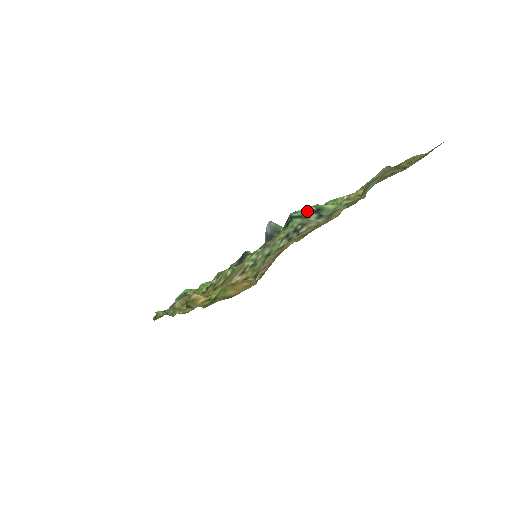
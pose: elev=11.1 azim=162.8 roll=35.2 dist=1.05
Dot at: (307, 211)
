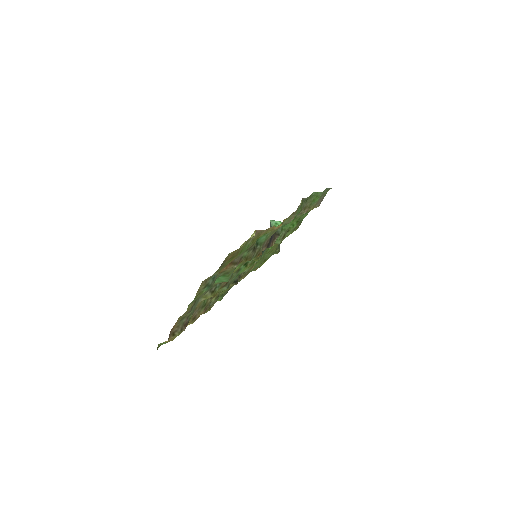
Dot at: occluded
